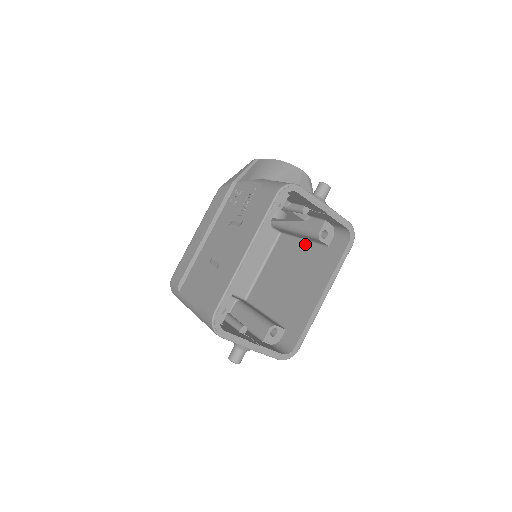
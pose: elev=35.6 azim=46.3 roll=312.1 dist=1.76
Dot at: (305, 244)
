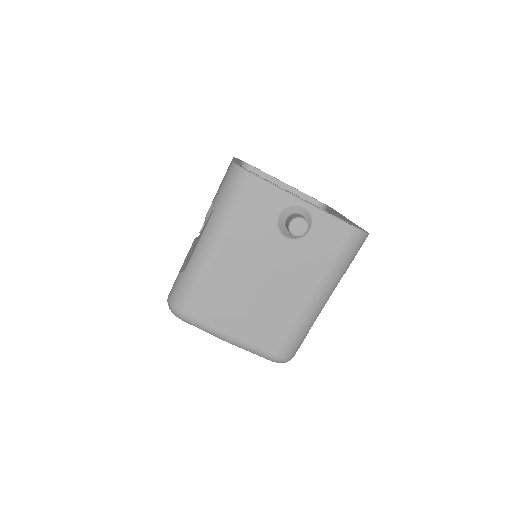
Dot at: occluded
